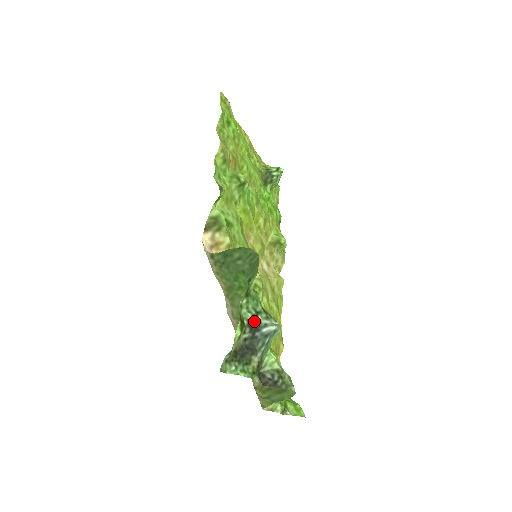
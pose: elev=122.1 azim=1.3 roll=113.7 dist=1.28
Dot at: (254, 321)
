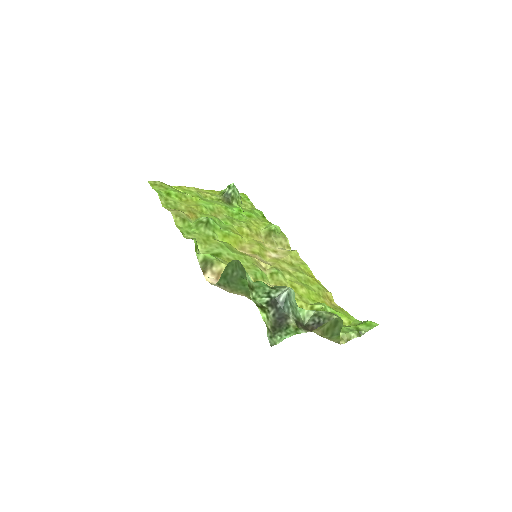
Dot at: (270, 300)
